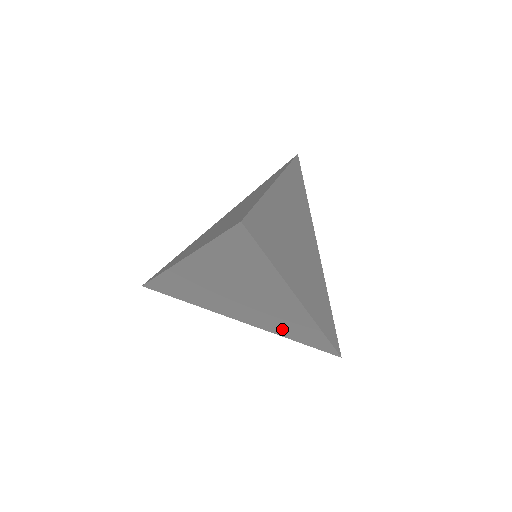
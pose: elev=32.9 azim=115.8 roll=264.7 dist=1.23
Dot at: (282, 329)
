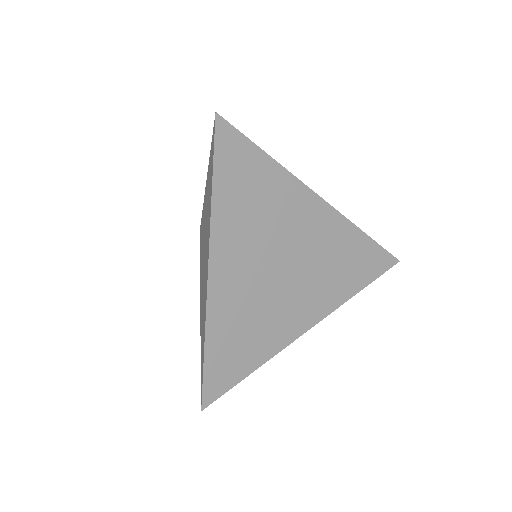
Dot at: occluded
